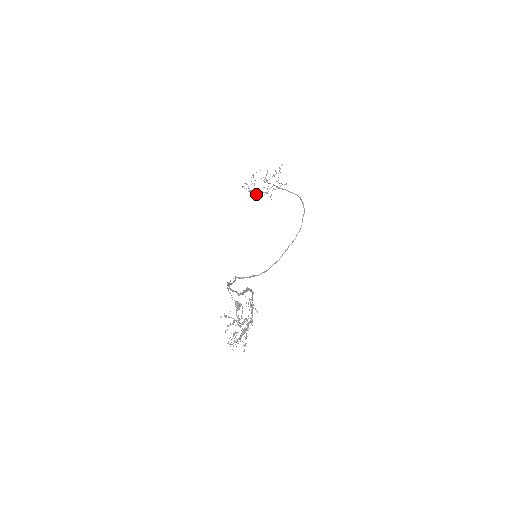
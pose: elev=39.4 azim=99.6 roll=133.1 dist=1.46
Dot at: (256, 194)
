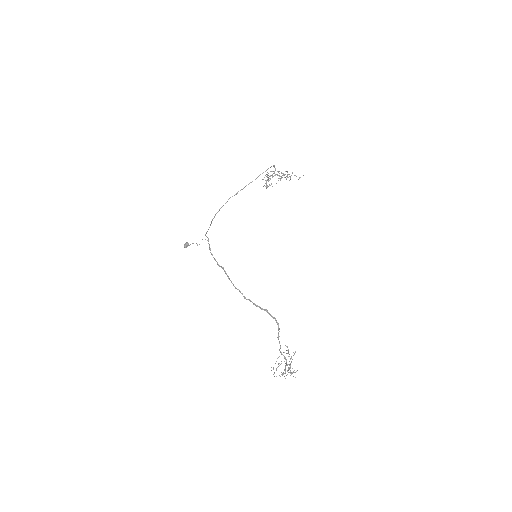
Dot at: occluded
